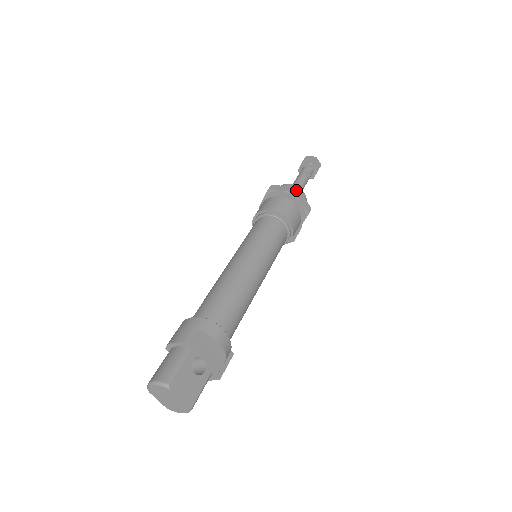
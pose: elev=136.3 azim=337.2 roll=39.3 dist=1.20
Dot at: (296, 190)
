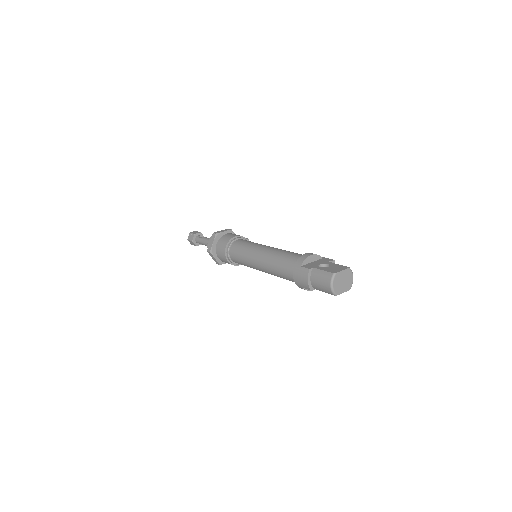
Dot at: (214, 233)
